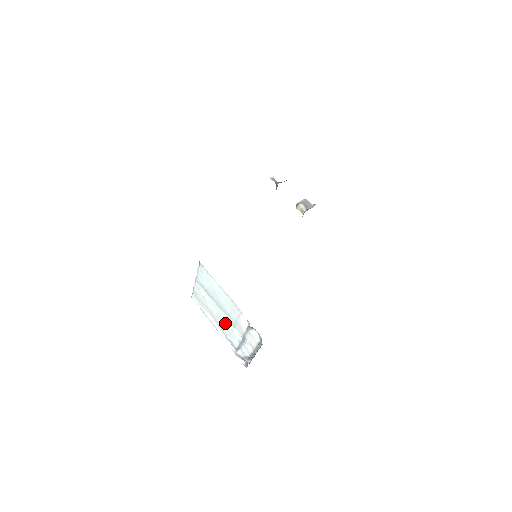
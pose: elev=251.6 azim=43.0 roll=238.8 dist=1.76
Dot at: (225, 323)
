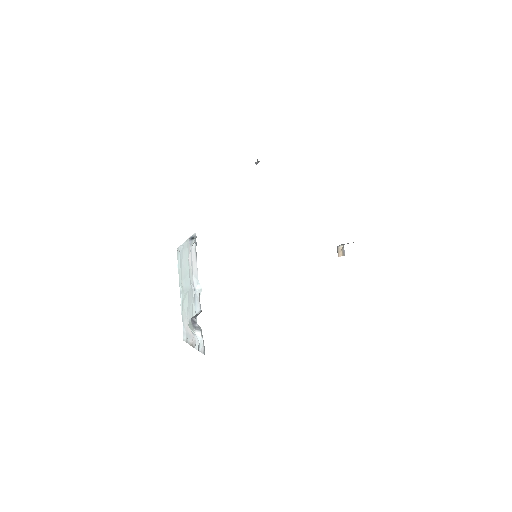
Dot at: (190, 304)
